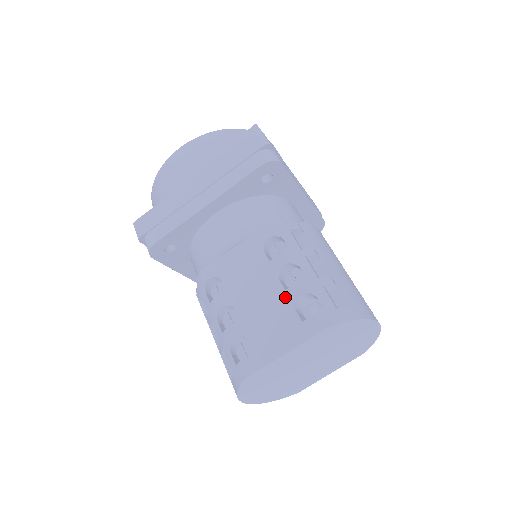
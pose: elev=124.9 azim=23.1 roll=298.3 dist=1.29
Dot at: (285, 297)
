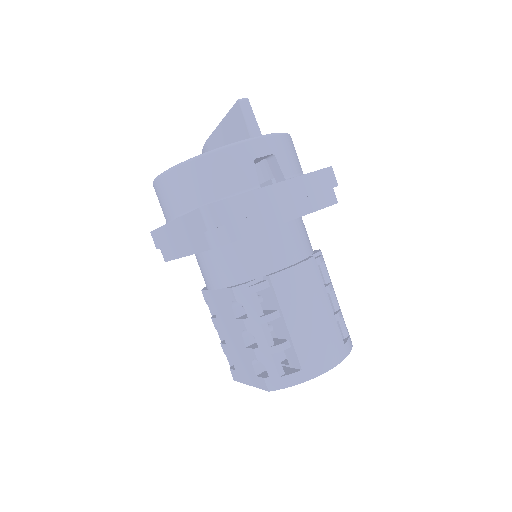
Dot at: (246, 352)
